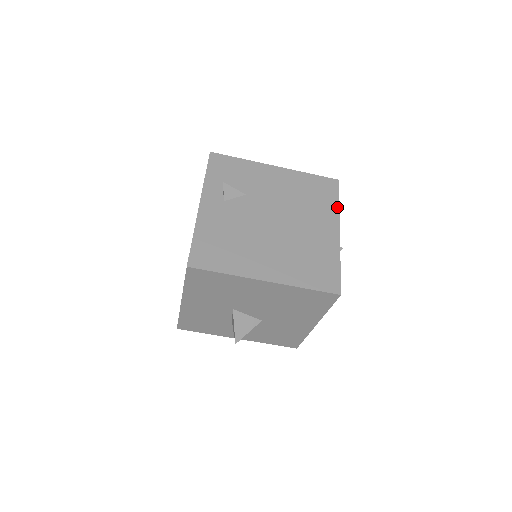
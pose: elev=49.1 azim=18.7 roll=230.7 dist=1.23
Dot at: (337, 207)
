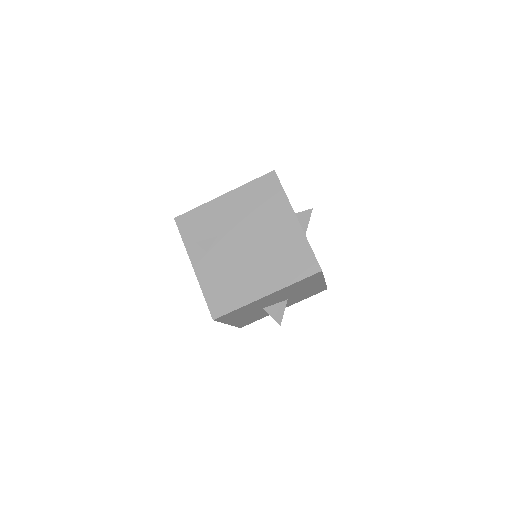
Dot at: (285, 197)
